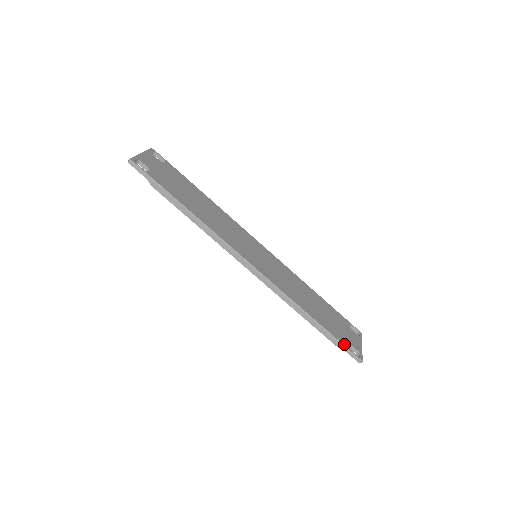
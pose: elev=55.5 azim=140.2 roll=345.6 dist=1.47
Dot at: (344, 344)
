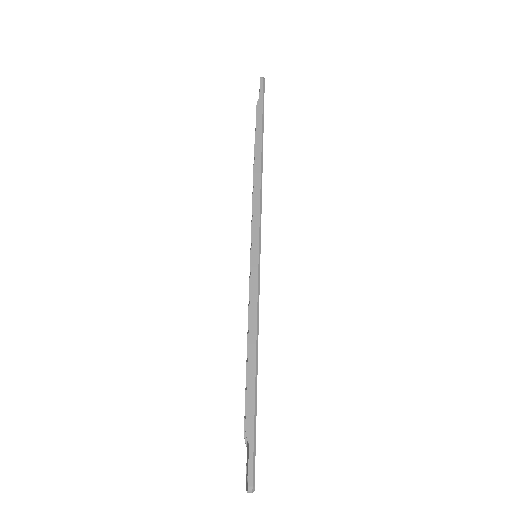
Dot at: occluded
